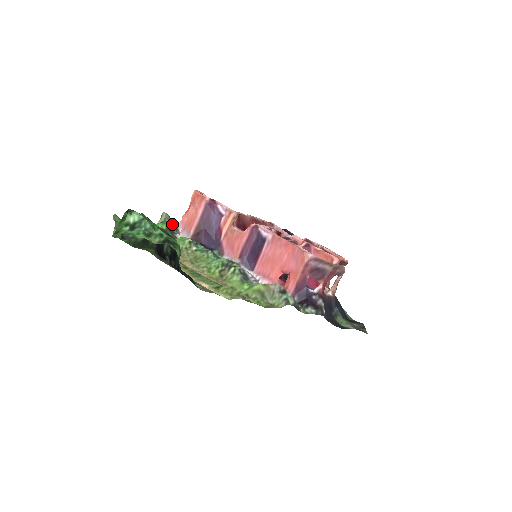
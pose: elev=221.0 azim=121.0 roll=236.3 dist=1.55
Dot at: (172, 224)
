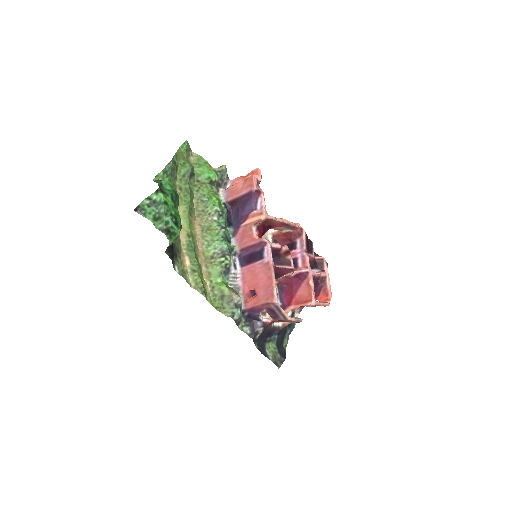
Dot at: (225, 177)
